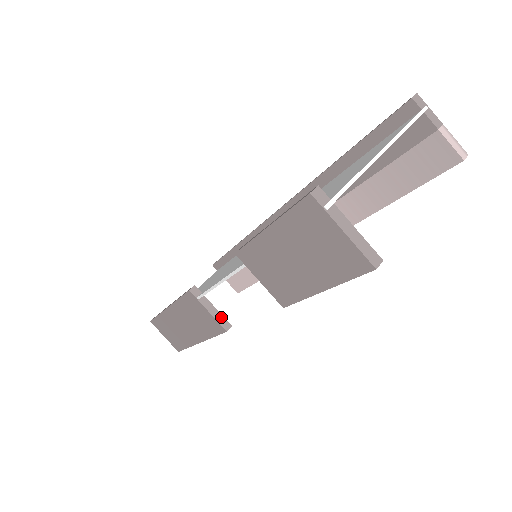
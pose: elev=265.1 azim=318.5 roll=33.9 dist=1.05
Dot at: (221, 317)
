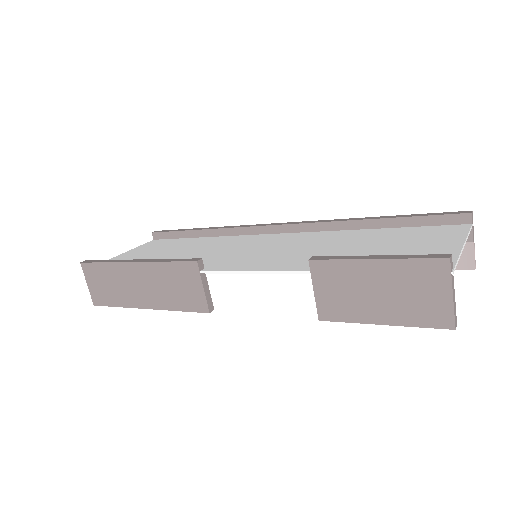
Dot at: (210, 298)
